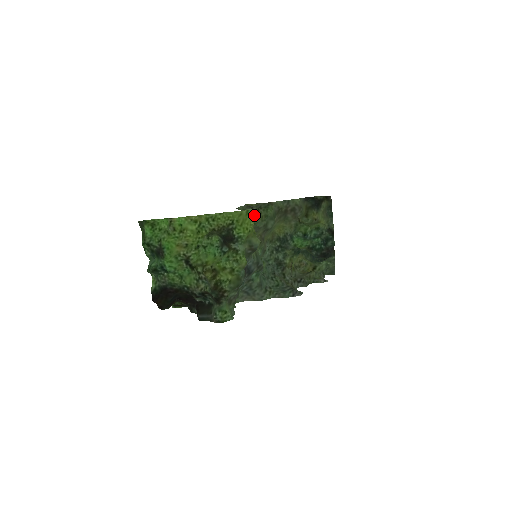
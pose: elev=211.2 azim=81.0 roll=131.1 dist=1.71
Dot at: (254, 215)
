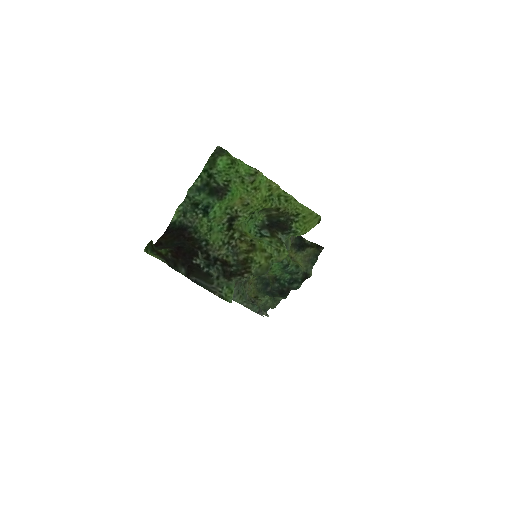
Dot at: (318, 222)
